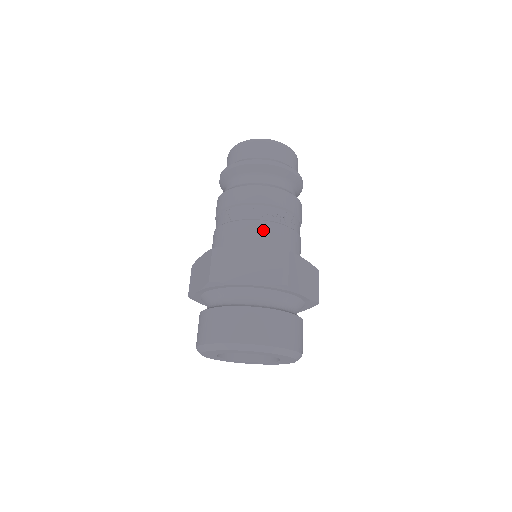
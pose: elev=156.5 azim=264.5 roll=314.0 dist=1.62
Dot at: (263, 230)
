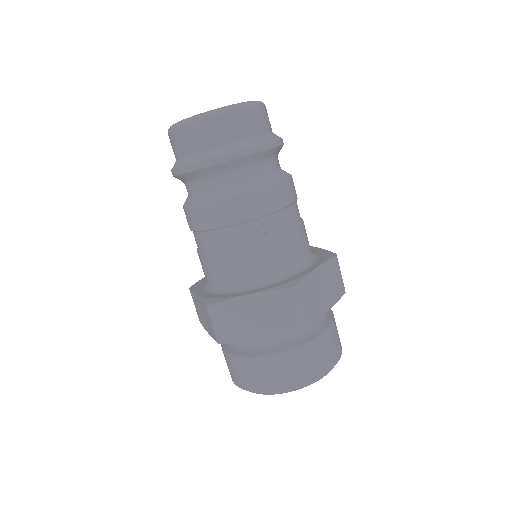
Dot at: (302, 237)
